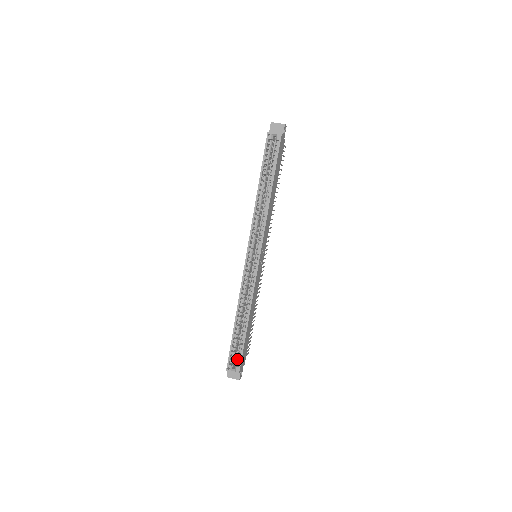
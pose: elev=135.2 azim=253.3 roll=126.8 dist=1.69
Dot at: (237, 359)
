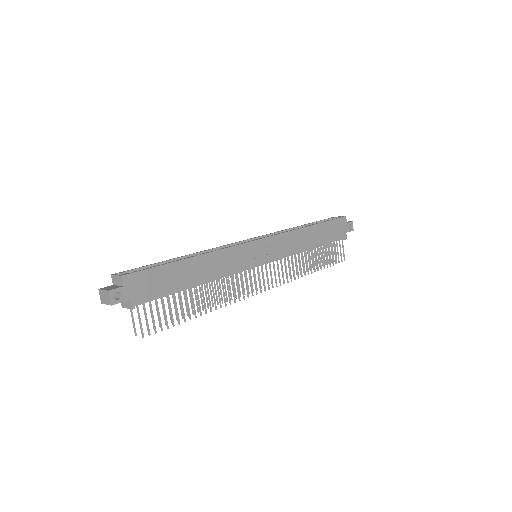
Dot at: occluded
